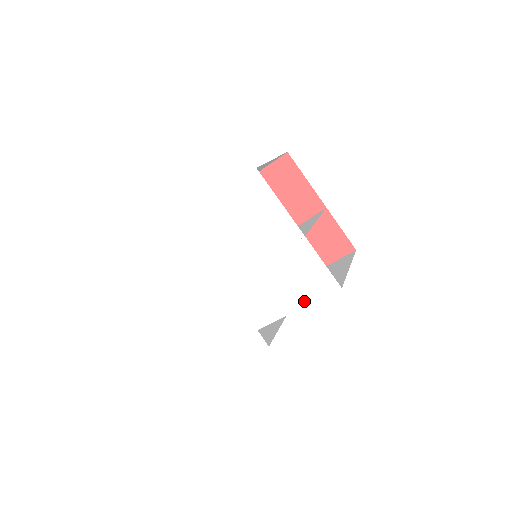
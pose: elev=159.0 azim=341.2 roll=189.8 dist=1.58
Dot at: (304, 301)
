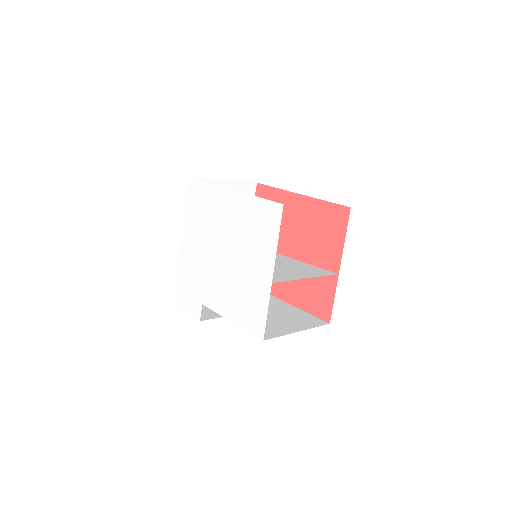
Dot at: (238, 320)
